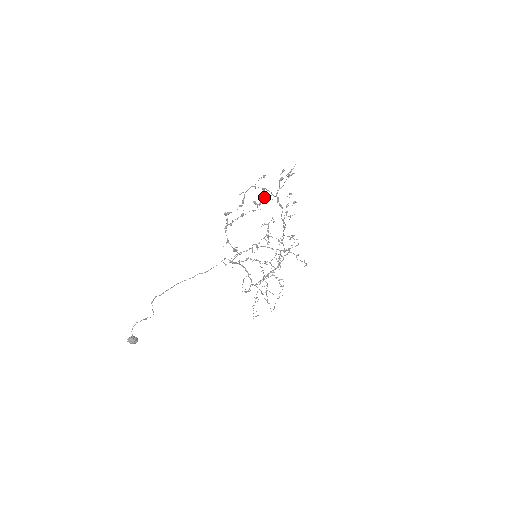
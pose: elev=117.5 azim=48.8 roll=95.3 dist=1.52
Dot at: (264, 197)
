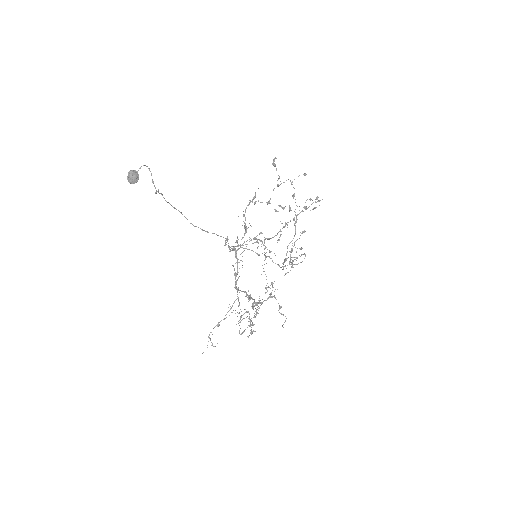
Dot at: (289, 206)
